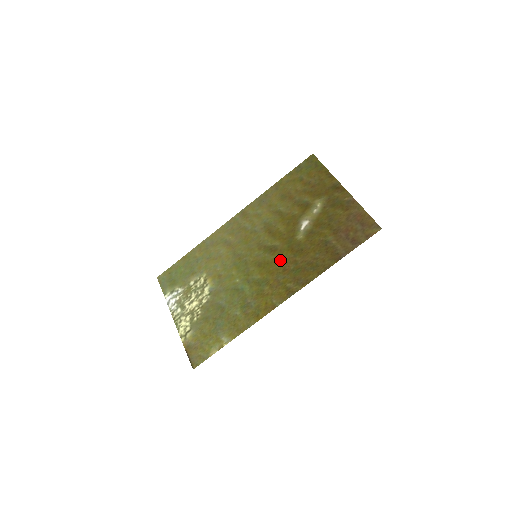
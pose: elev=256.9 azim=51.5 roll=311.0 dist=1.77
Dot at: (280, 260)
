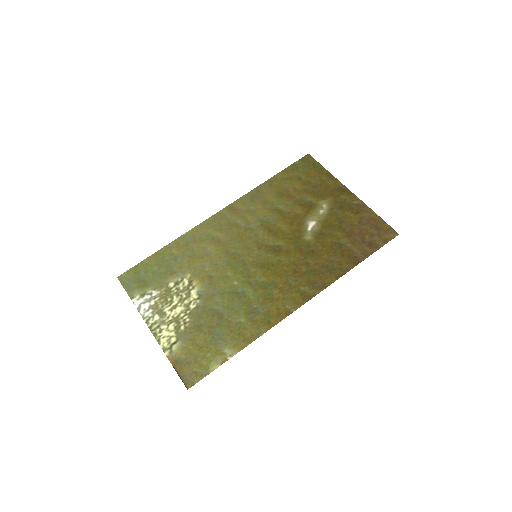
Dot at: (288, 261)
